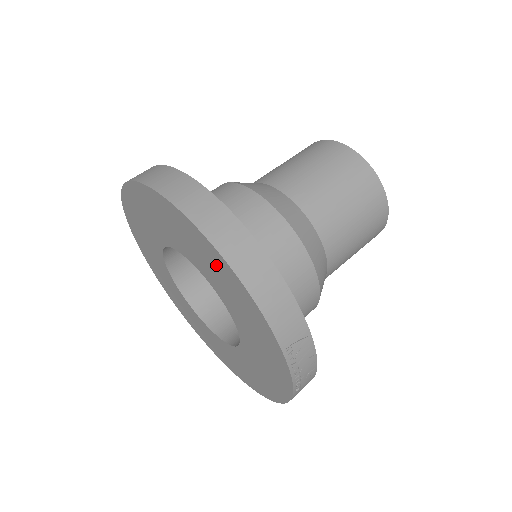
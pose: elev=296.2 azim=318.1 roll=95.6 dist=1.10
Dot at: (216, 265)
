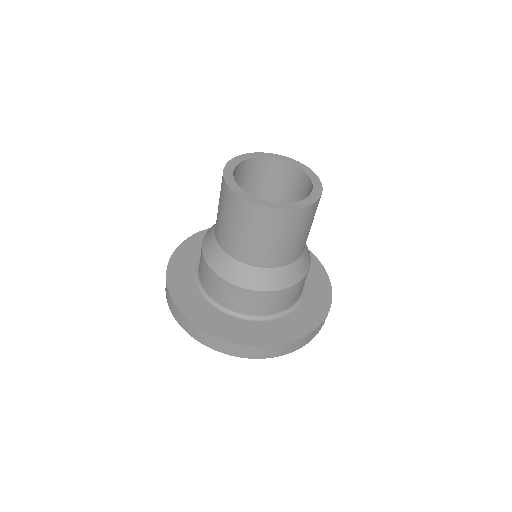
Dot at: occluded
